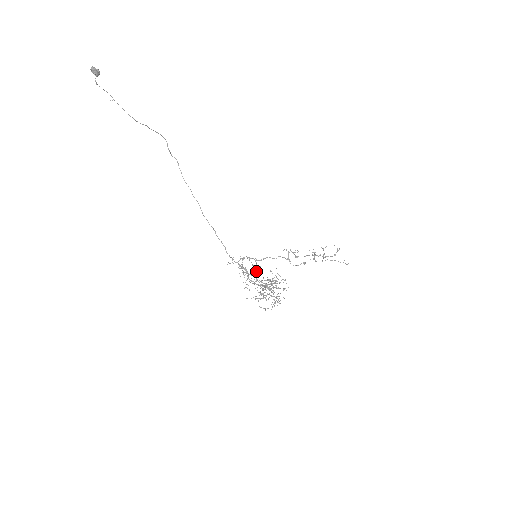
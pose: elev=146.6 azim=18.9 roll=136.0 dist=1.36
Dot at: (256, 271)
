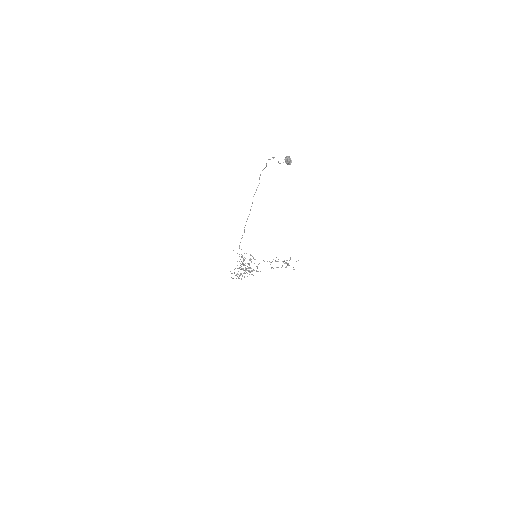
Dot at: (249, 264)
